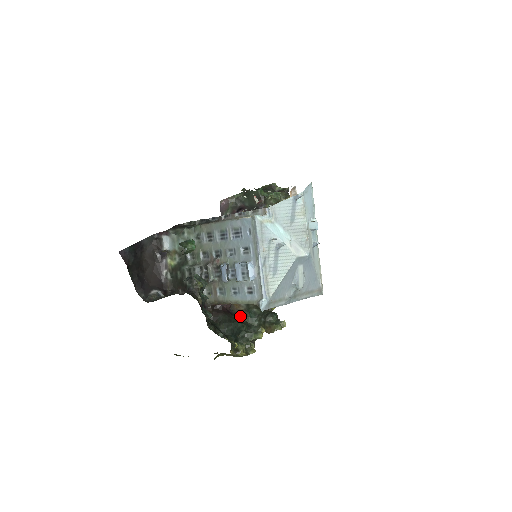
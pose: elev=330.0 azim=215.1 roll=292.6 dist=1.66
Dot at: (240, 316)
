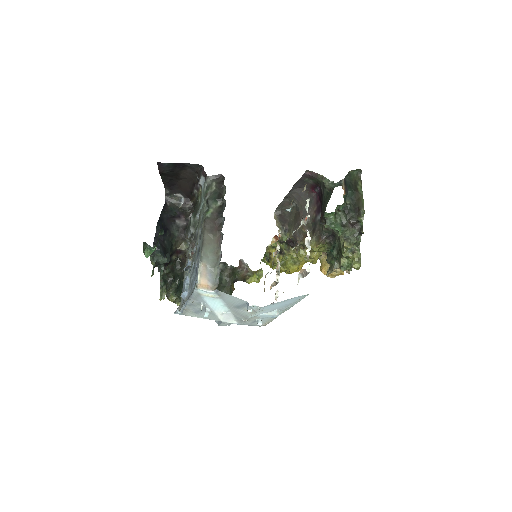
Dot at: occluded
